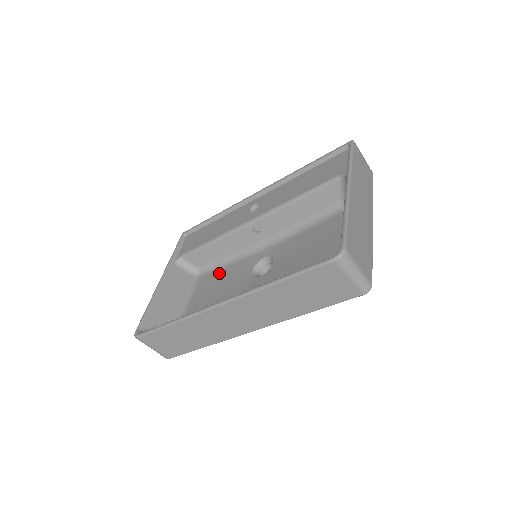
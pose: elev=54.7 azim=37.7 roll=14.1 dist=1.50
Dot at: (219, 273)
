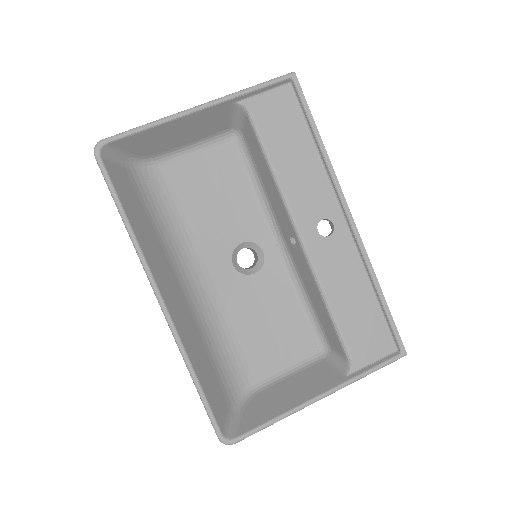
Dot at: (238, 179)
